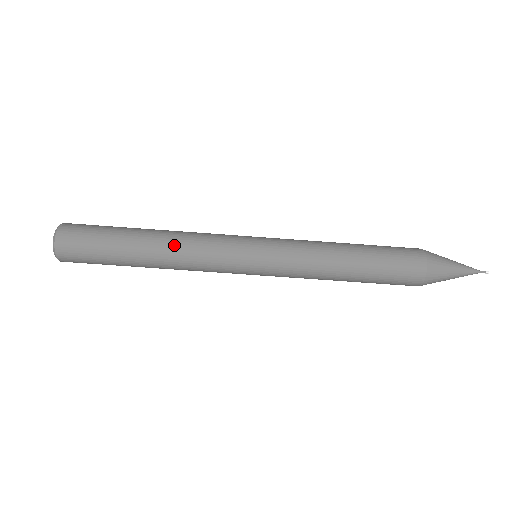
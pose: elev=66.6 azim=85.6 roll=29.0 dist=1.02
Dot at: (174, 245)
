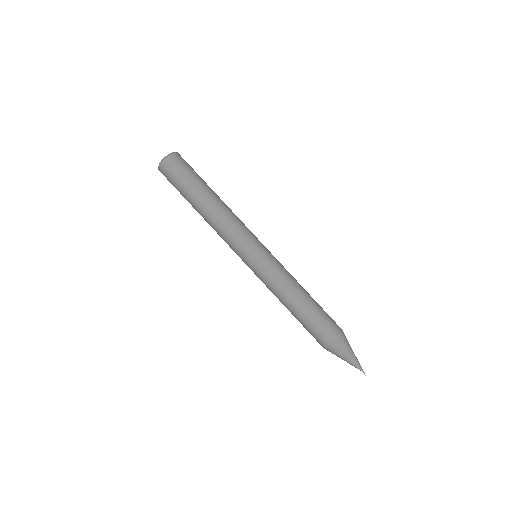
Dot at: (215, 218)
